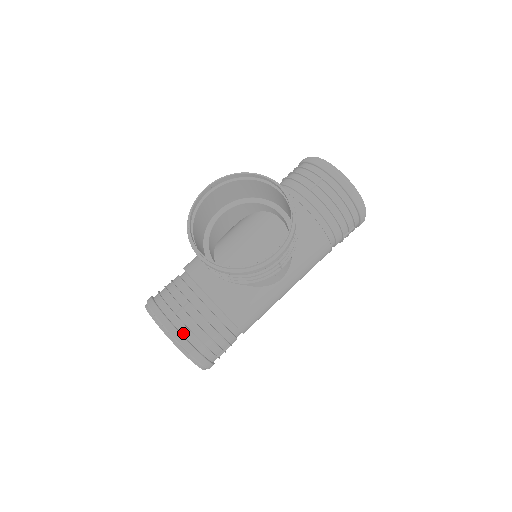
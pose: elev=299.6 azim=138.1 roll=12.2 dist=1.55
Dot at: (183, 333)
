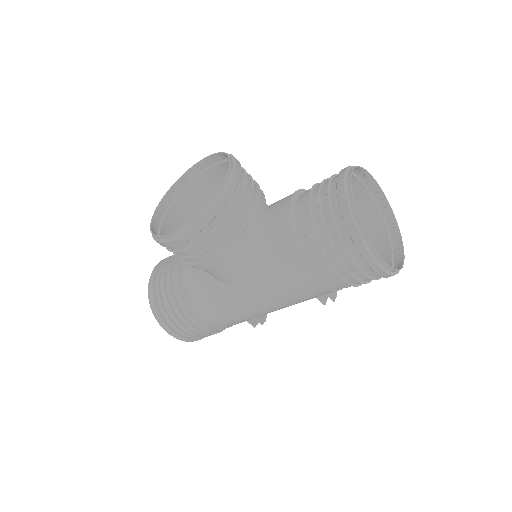
Dot at: (156, 288)
